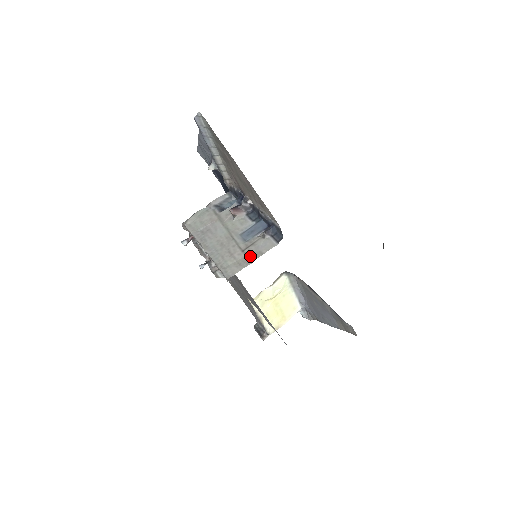
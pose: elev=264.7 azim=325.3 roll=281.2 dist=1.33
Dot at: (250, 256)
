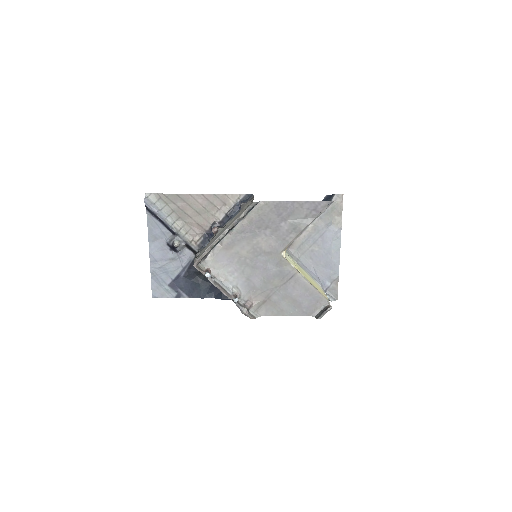
Dot at: (249, 203)
